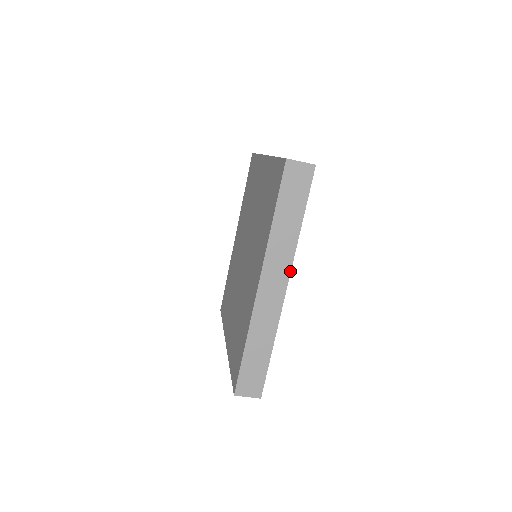
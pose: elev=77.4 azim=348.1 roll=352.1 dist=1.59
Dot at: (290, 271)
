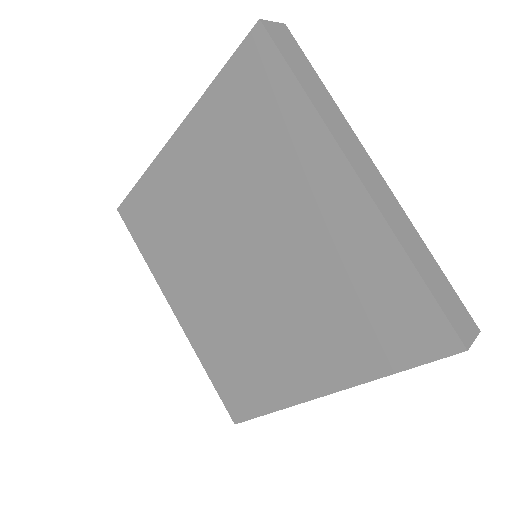
Dot at: occluded
